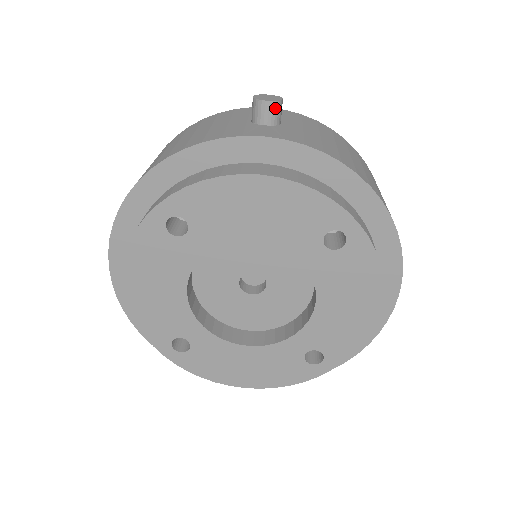
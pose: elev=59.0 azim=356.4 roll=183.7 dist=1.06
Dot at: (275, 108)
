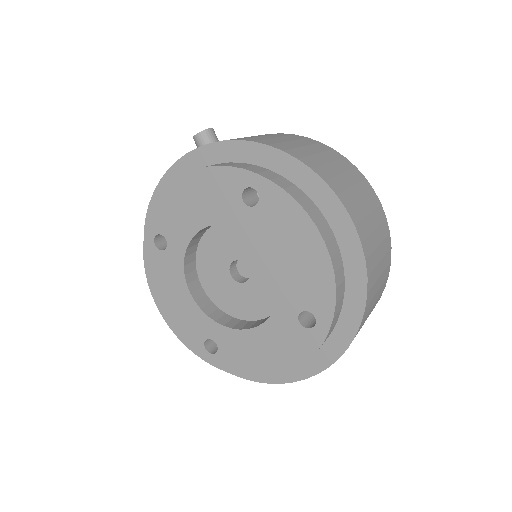
Dot at: (204, 136)
